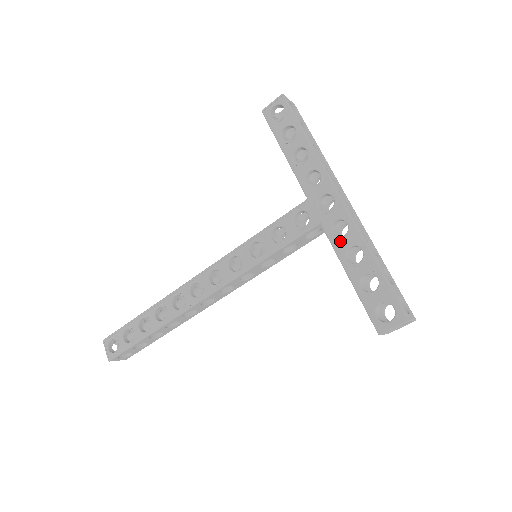
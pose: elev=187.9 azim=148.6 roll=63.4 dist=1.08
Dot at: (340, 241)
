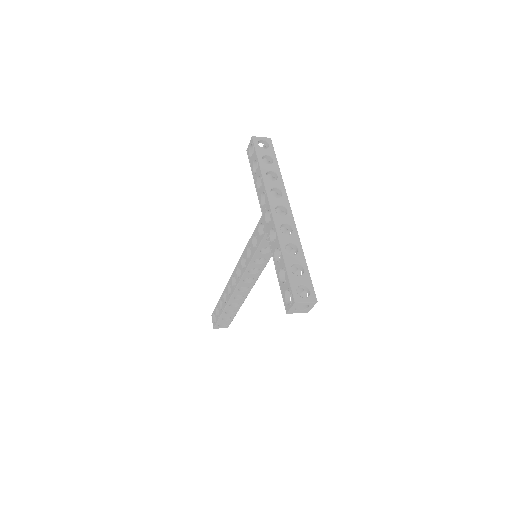
Dot at: (273, 245)
